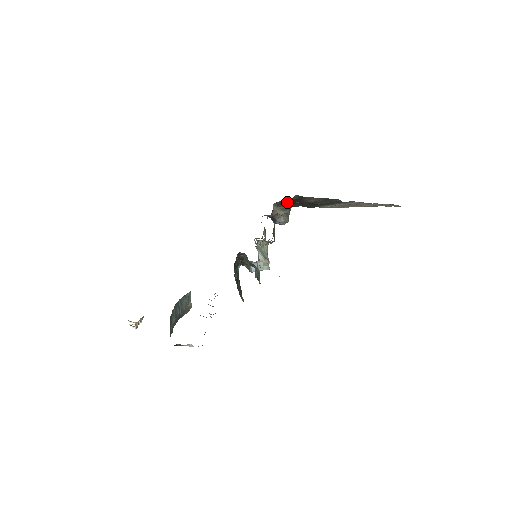
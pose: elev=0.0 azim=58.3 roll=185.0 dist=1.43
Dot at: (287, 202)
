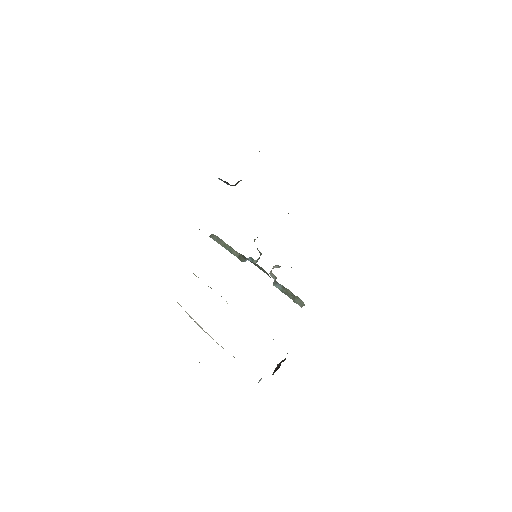
Dot at: occluded
